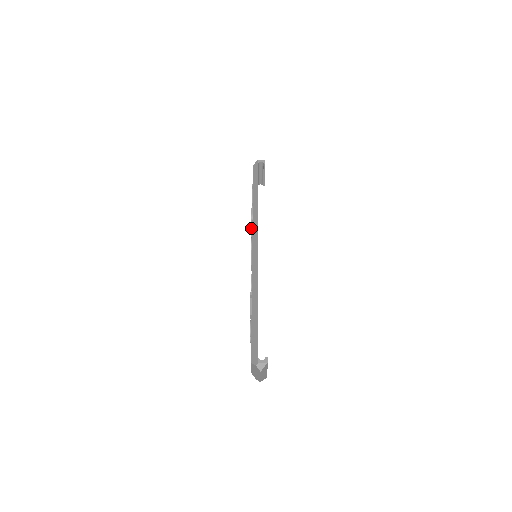
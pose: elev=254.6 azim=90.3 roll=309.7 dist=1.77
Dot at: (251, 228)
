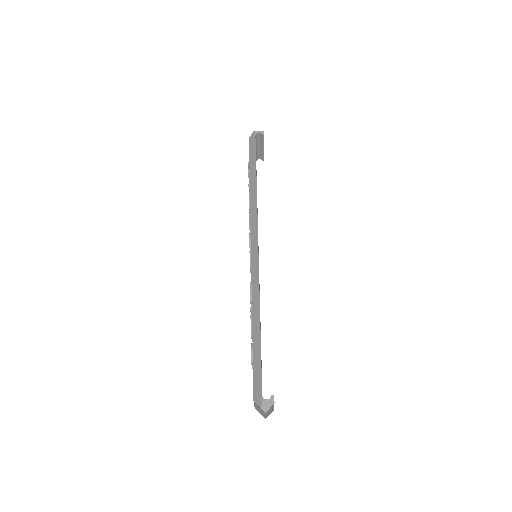
Dot at: (249, 221)
